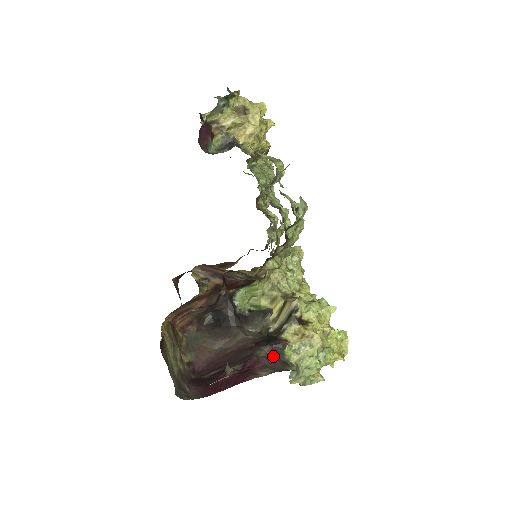
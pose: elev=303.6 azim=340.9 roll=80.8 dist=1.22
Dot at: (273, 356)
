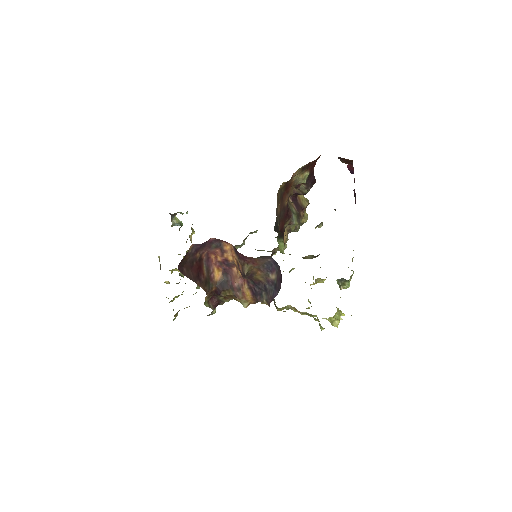
Dot at: occluded
